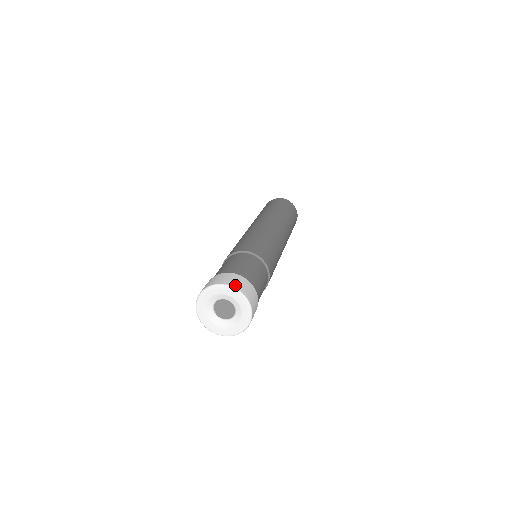
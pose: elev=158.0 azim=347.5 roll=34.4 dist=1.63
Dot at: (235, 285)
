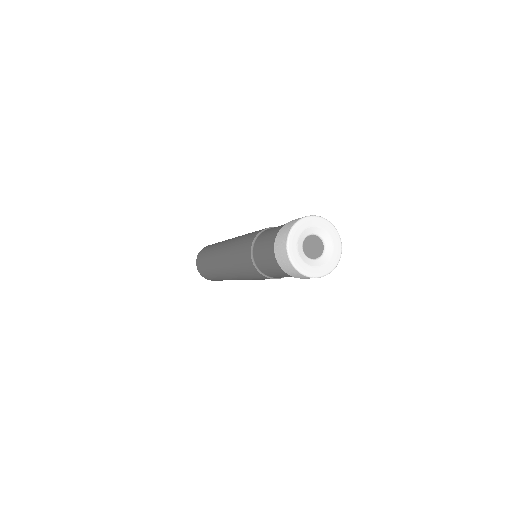
Dot at: (316, 216)
